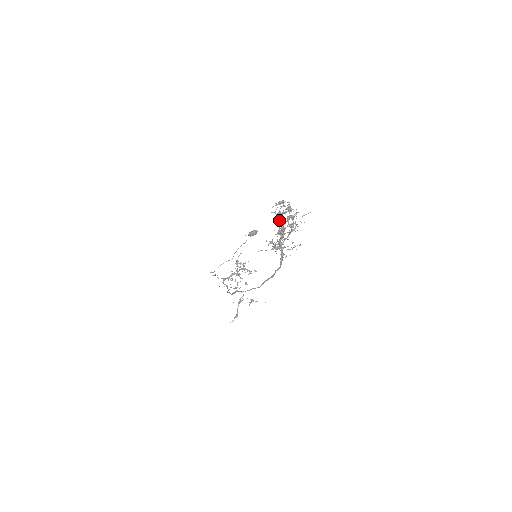
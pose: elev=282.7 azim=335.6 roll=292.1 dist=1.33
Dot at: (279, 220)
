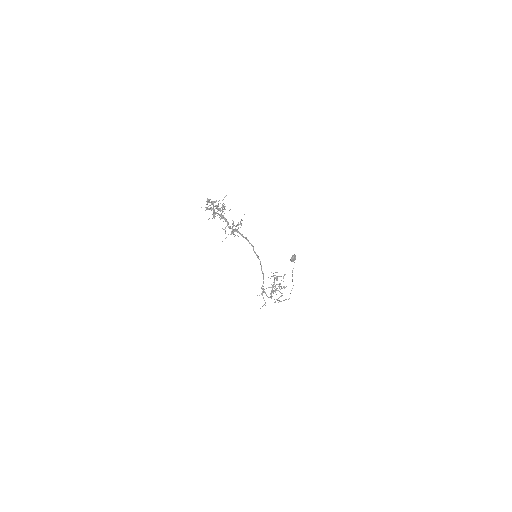
Dot at: occluded
